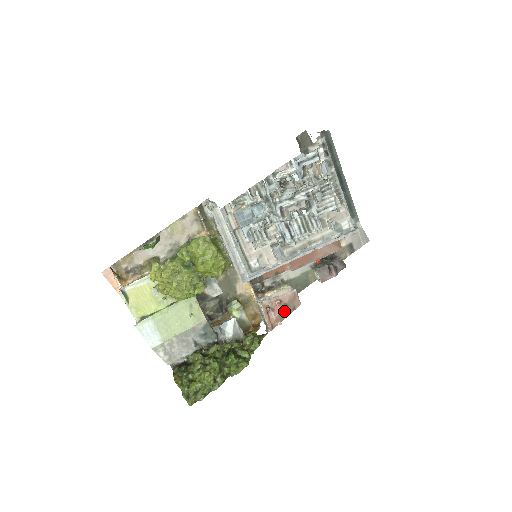
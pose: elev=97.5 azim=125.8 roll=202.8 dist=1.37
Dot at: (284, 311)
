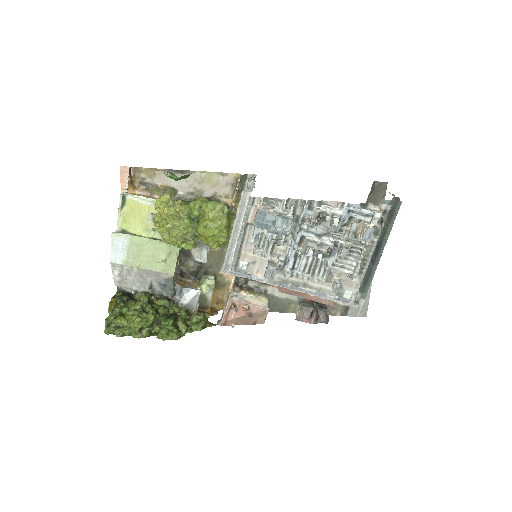
Dot at: (245, 318)
